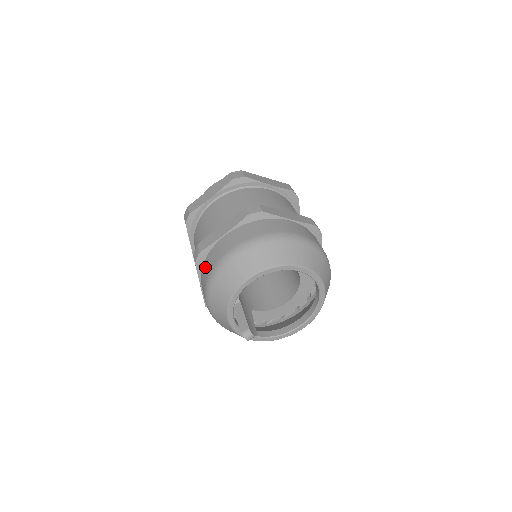
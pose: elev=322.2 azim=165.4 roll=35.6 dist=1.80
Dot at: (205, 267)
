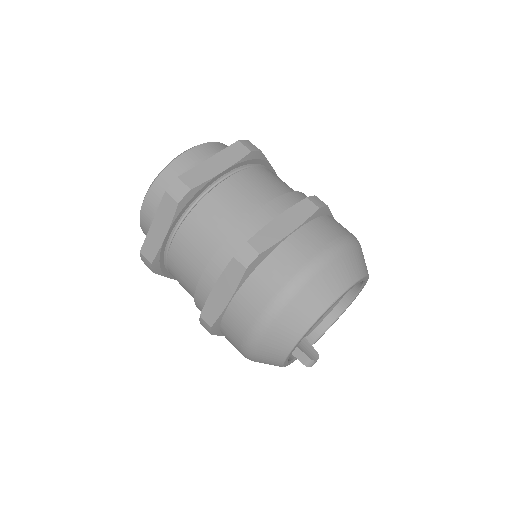
Dot at: (227, 336)
